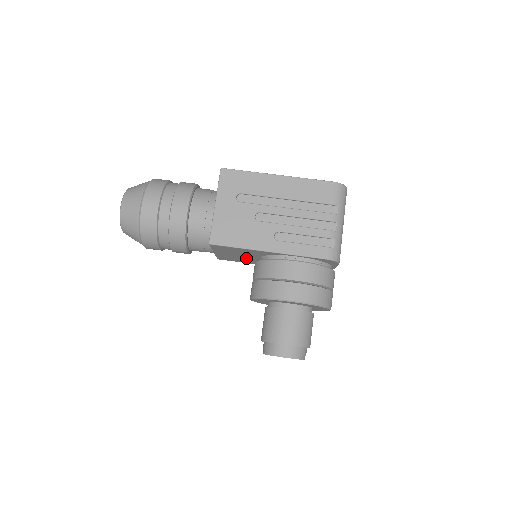
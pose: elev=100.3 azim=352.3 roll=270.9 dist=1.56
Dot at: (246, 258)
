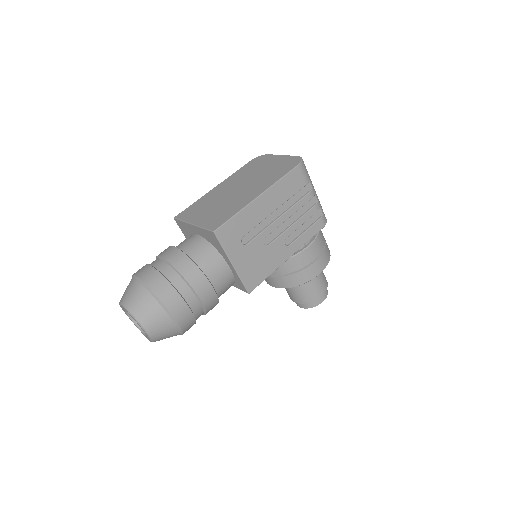
Dot at: occluded
